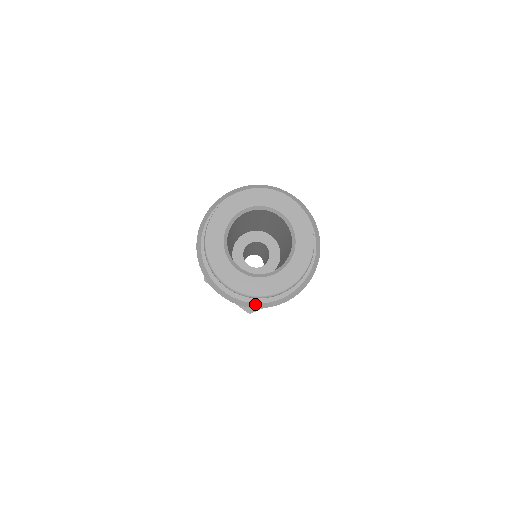
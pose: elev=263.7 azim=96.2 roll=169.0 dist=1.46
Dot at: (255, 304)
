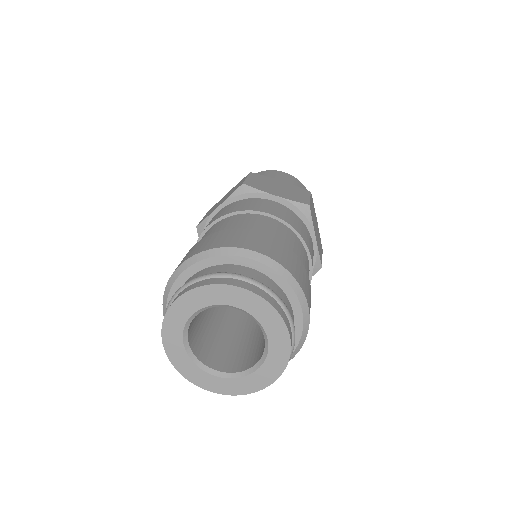
Dot at: occluded
